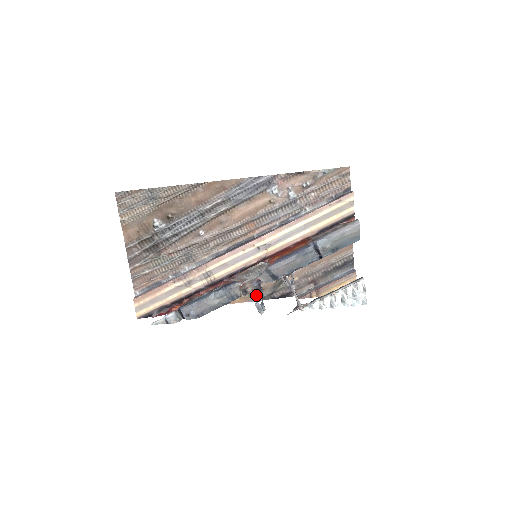
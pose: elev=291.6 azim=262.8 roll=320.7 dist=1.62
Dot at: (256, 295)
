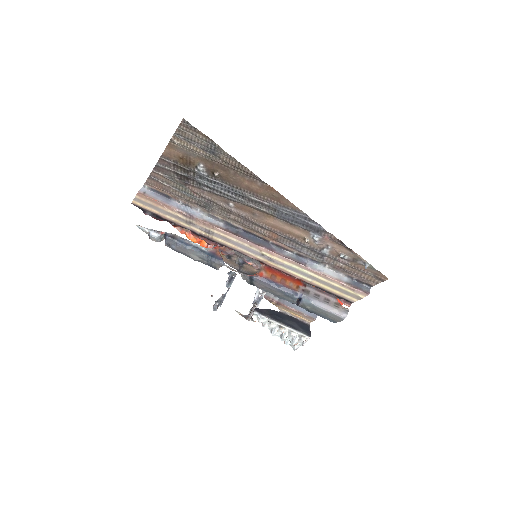
Dot at: (231, 275)
